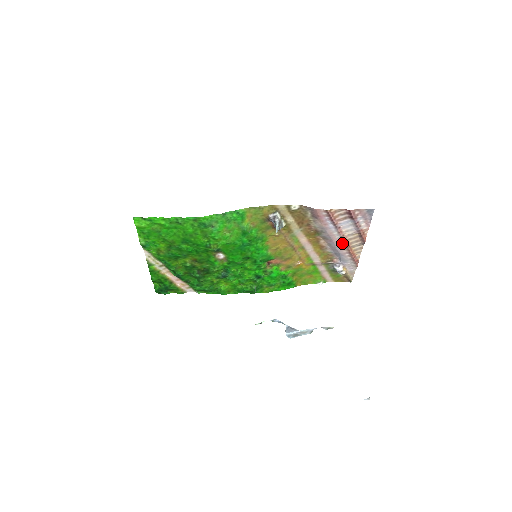
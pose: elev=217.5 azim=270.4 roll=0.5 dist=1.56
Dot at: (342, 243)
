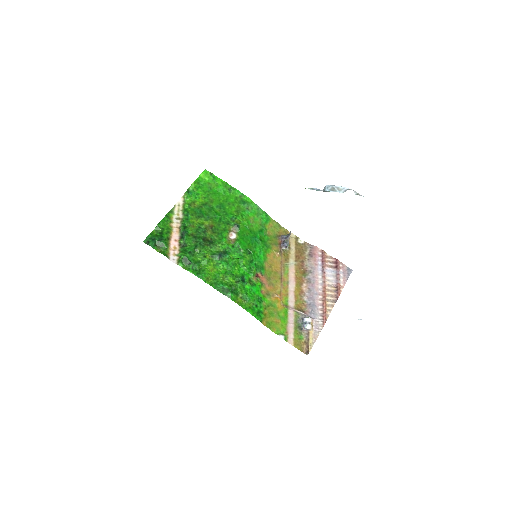
Dot at: (321, 291)
